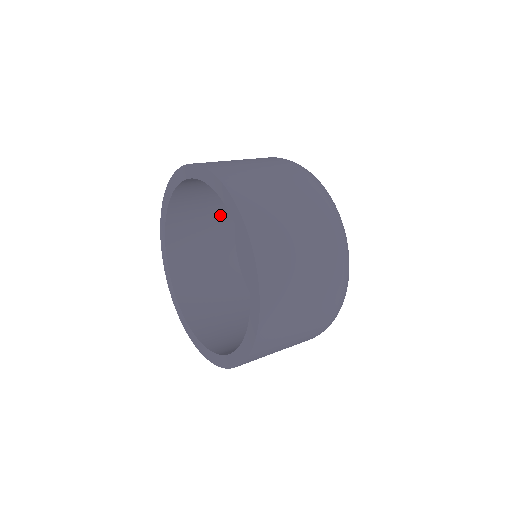
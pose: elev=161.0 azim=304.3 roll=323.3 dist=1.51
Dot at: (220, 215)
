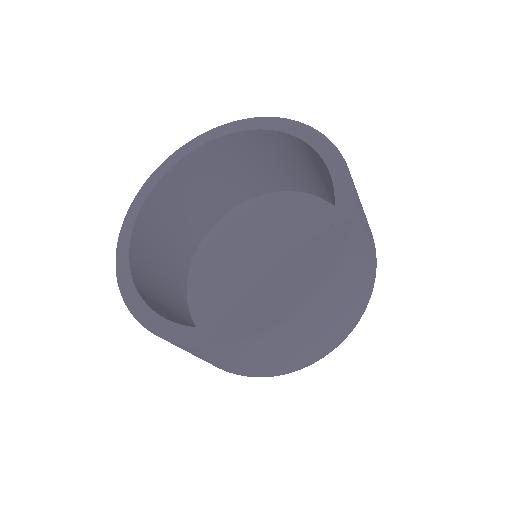
Dot at: (175, 268)
